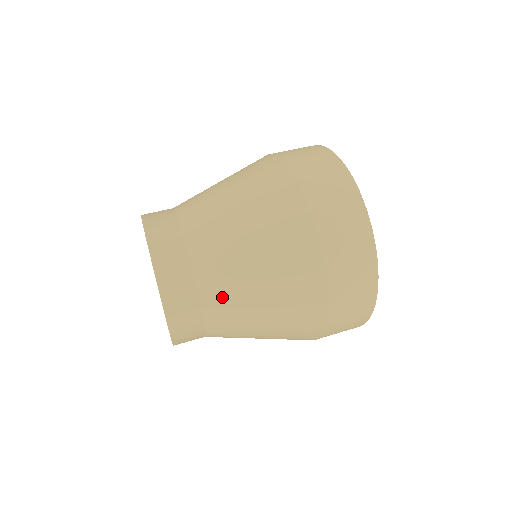
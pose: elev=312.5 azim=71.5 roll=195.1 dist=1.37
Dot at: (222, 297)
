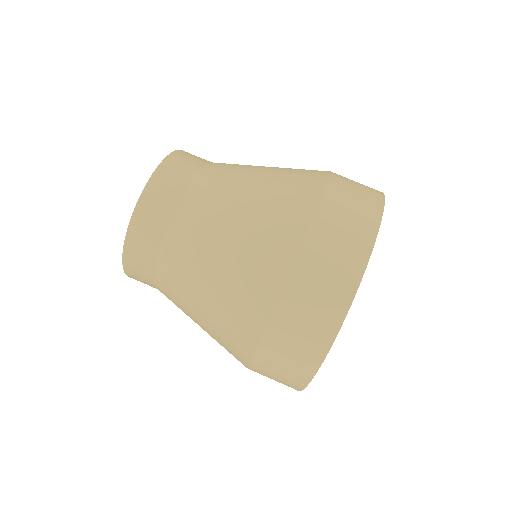
Dot at: occluded
